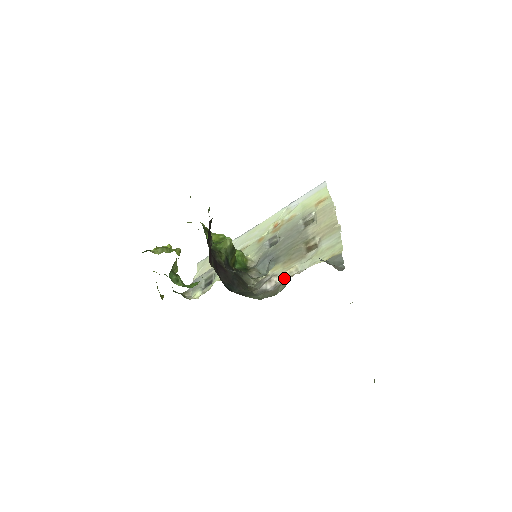
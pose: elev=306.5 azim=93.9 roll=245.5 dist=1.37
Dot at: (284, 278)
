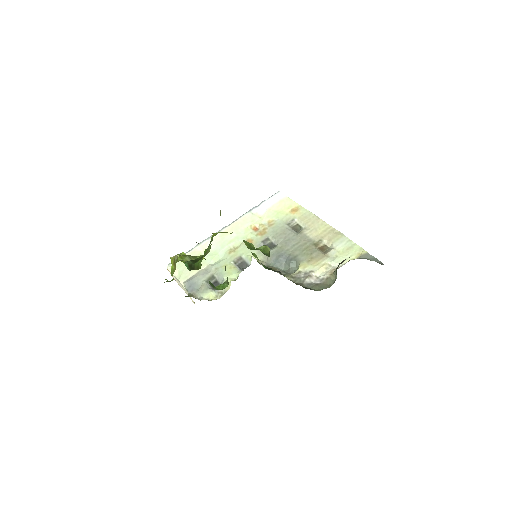
Dot at: (323, 273)
